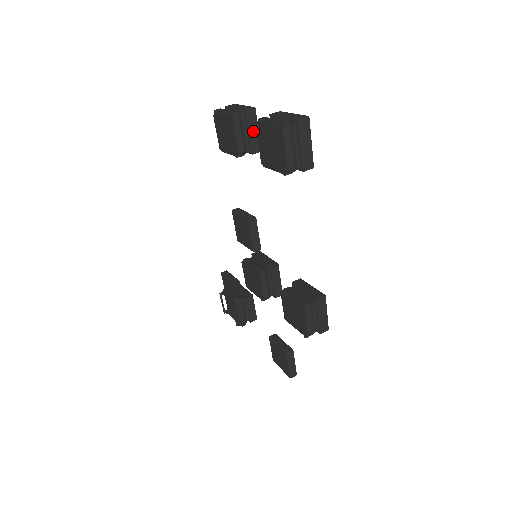
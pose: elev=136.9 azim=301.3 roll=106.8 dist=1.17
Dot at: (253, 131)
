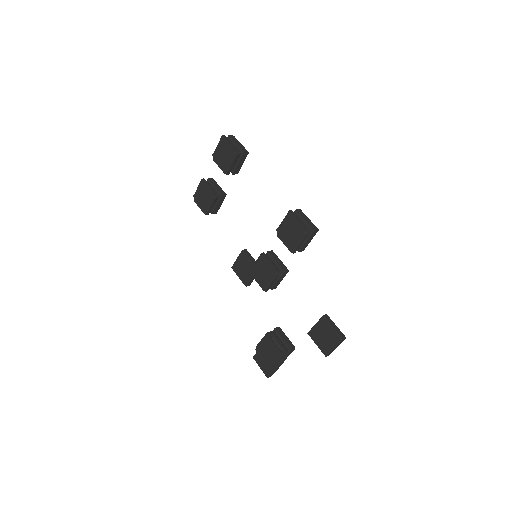
Dot at: (217, 186)
